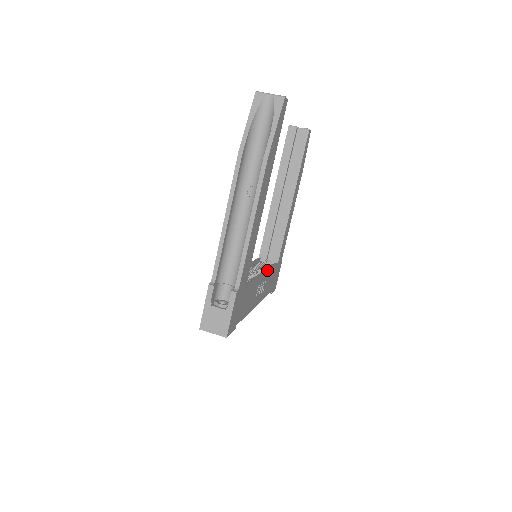
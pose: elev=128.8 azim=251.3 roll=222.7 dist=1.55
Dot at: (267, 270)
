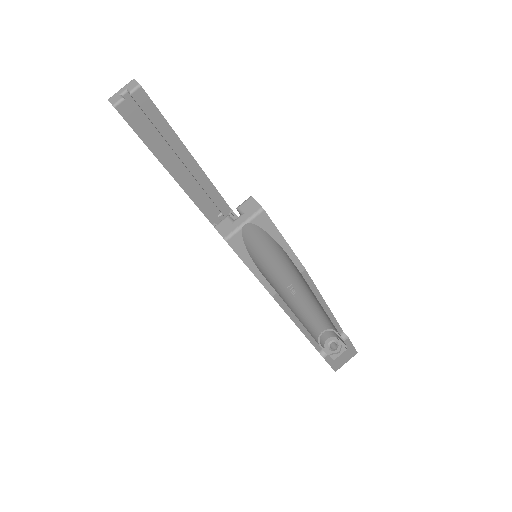
Dot at: occluded
